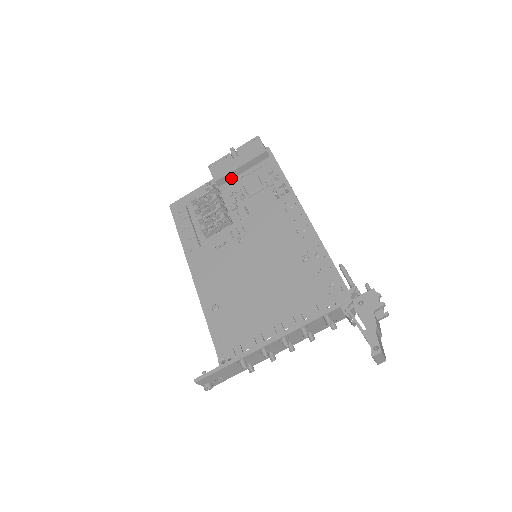
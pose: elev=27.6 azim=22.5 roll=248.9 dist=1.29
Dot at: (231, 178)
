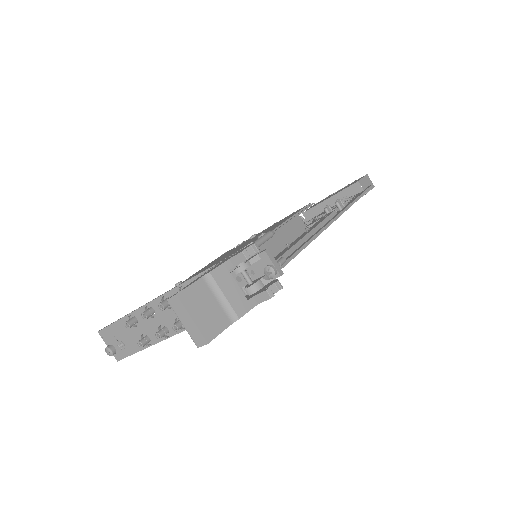
Dot at: (320, 213)
